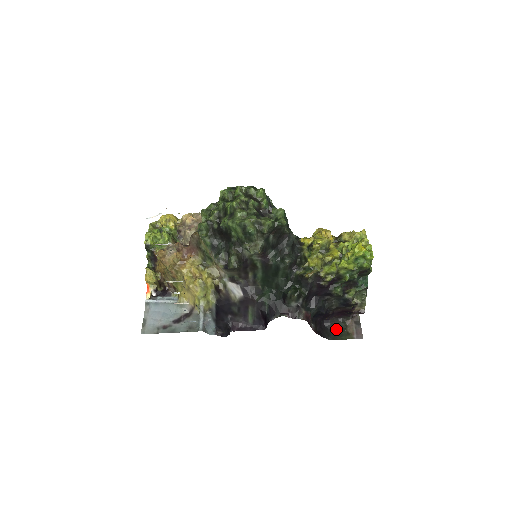
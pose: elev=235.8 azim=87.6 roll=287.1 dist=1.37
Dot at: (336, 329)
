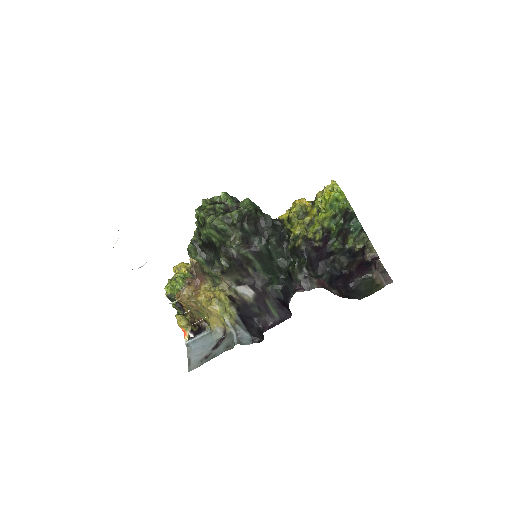
Dot at: (364, 287)
